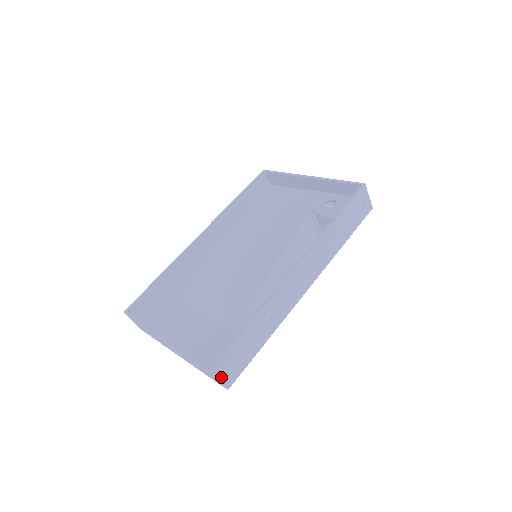
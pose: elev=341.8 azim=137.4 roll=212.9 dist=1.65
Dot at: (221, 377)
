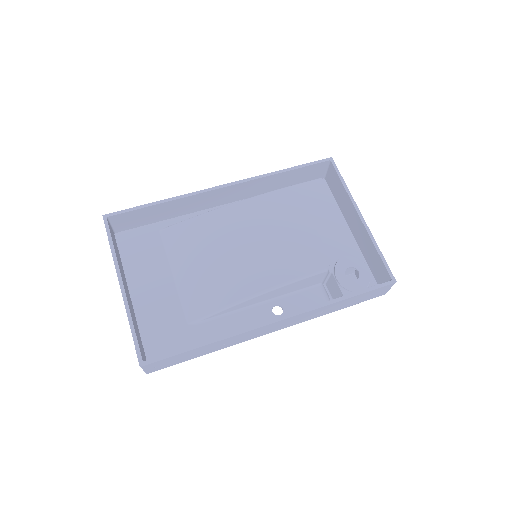
Dot at: (147, 369)
